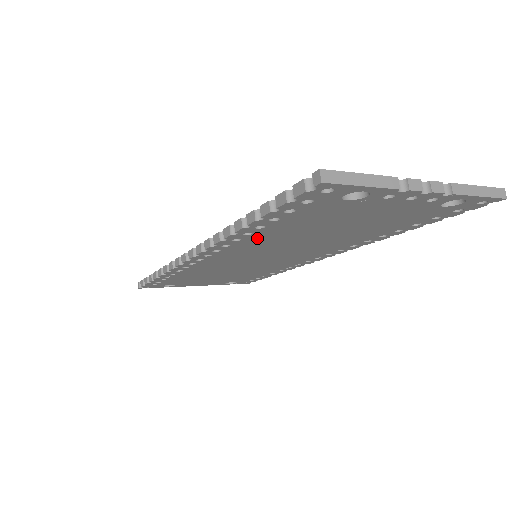
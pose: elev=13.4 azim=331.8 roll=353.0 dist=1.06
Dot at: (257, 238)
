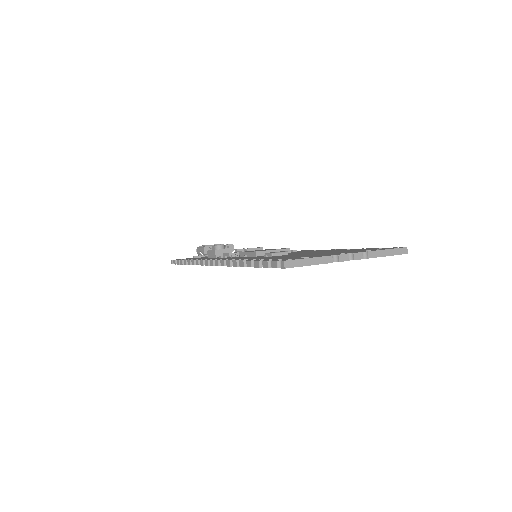
Dot at: occluded
